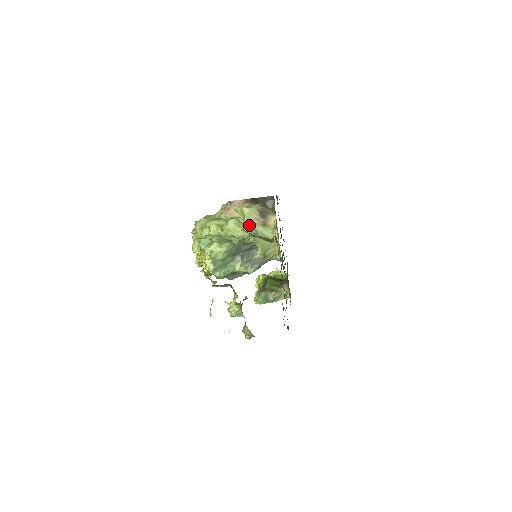
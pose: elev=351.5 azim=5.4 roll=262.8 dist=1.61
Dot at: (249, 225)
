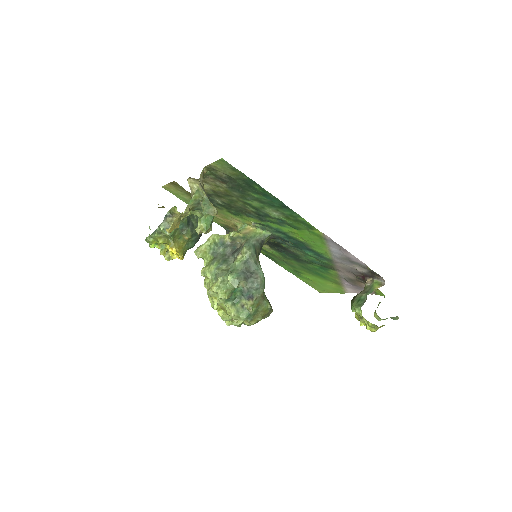
Dot at: occluded
